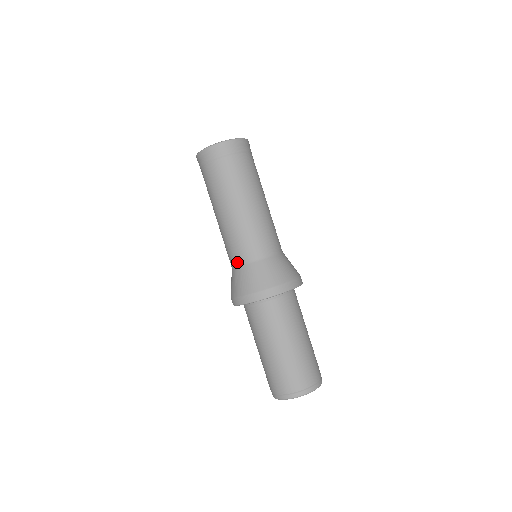
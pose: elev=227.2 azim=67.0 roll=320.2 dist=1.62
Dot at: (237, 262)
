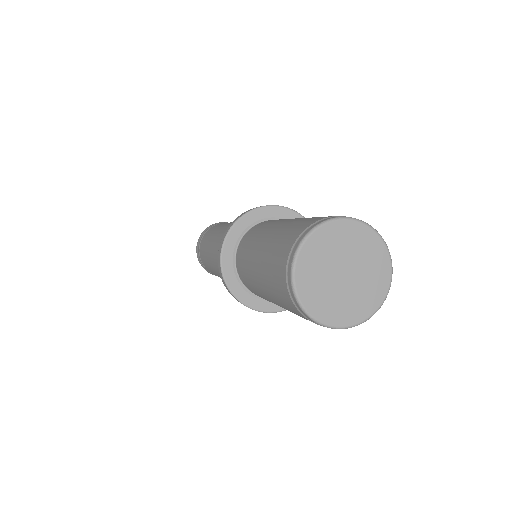
Dot at: occluded
